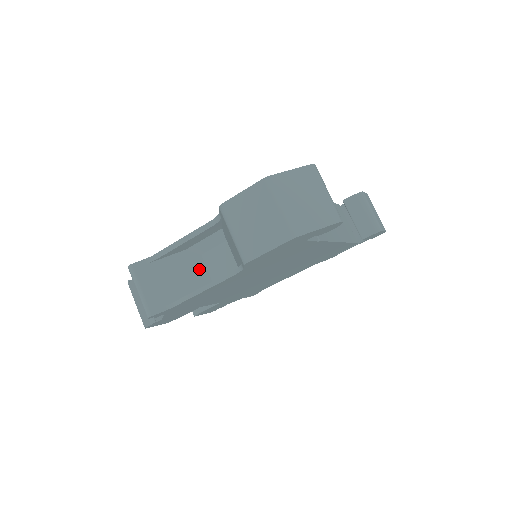
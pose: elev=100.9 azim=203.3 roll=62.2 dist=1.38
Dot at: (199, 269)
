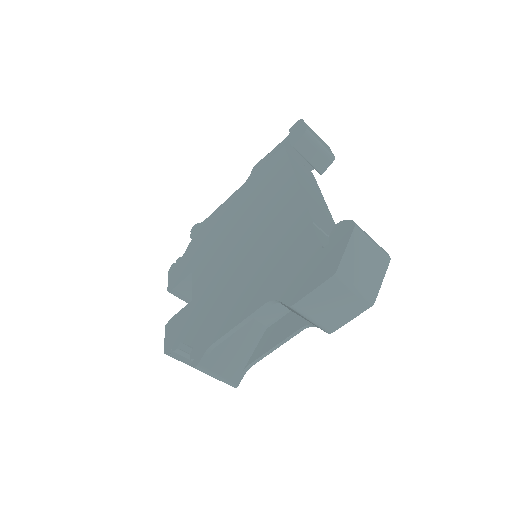
Dot at: (249, 324)
